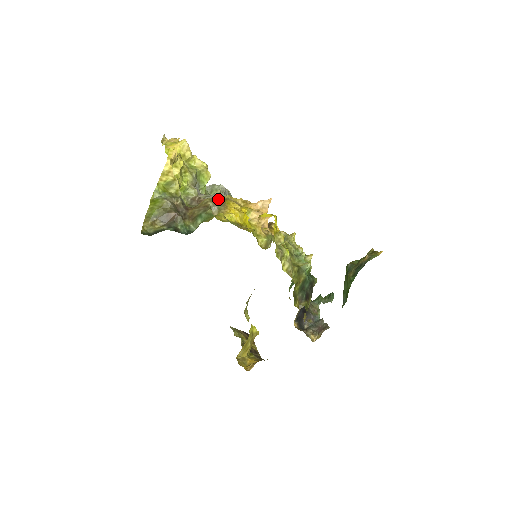
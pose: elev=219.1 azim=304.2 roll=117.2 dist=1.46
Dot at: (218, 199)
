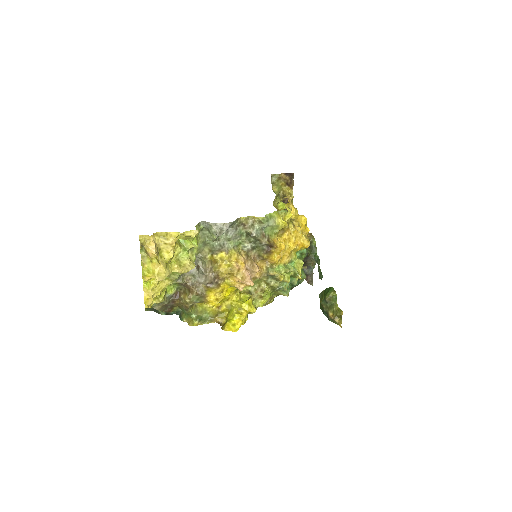
Dot at: (199, 294)
